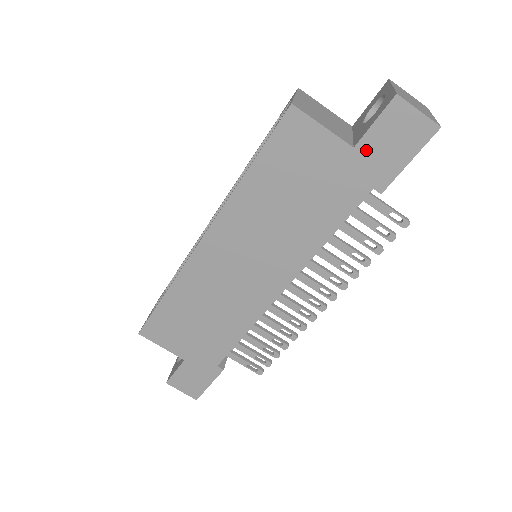
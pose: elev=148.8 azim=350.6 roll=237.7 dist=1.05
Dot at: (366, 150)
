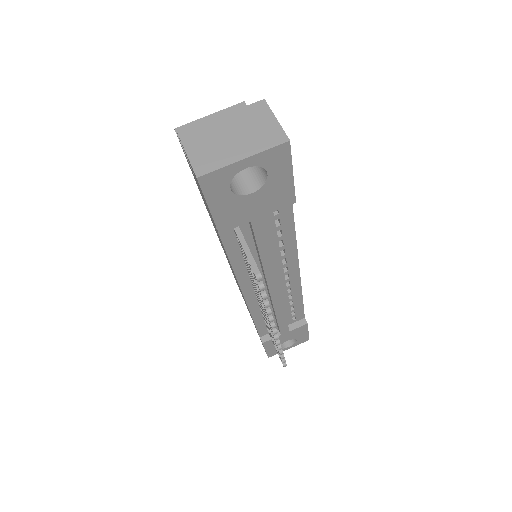
Dot at: occluded
